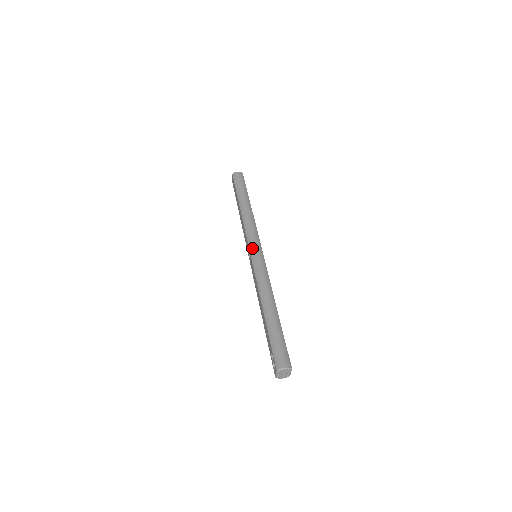
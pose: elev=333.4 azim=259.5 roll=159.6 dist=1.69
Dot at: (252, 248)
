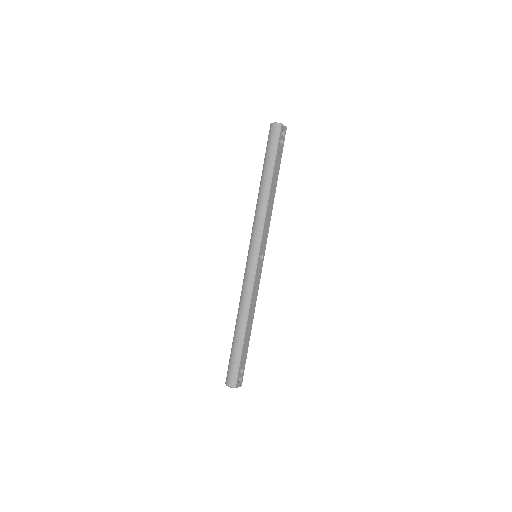
Dot at: (249, 251)
